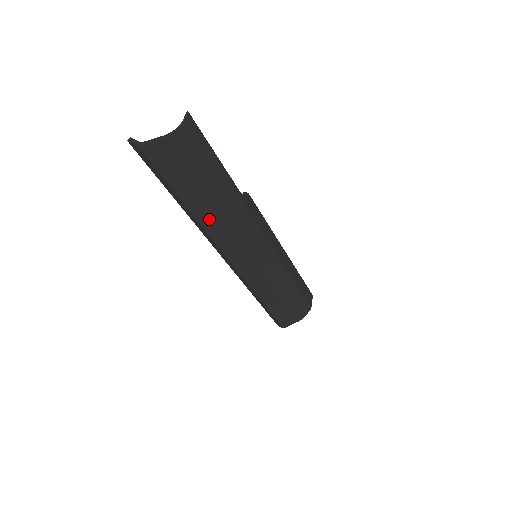
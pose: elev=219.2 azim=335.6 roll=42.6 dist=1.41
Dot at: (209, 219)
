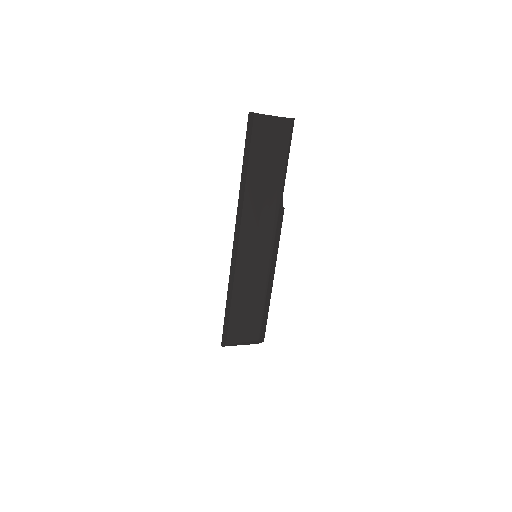
Dot at: (253, 194)
